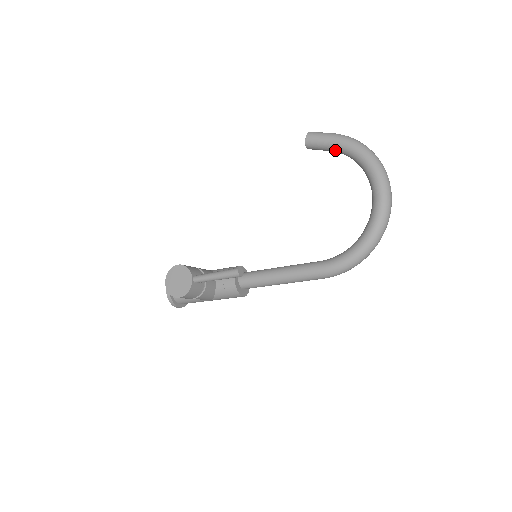
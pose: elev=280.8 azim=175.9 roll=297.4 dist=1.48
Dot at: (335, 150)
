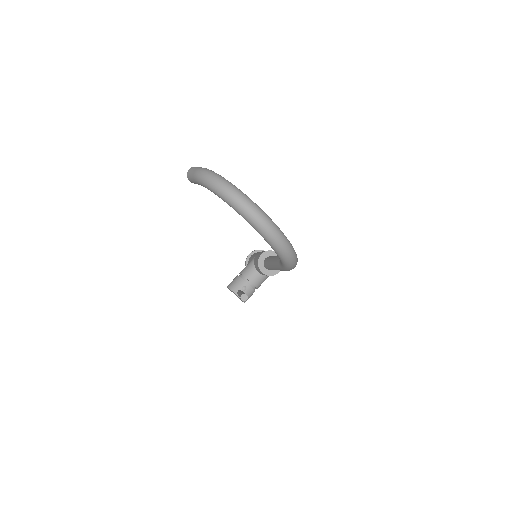
Dot at: occluded
